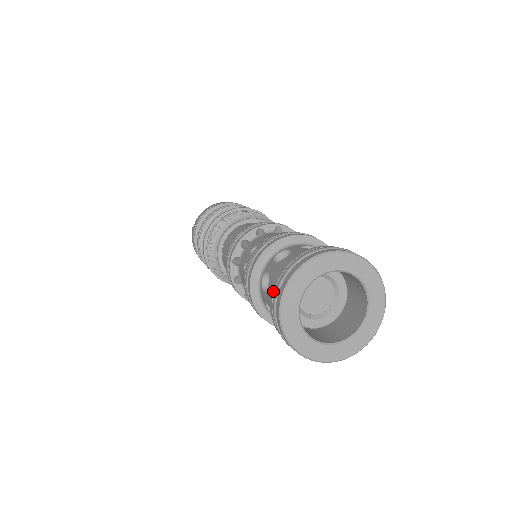
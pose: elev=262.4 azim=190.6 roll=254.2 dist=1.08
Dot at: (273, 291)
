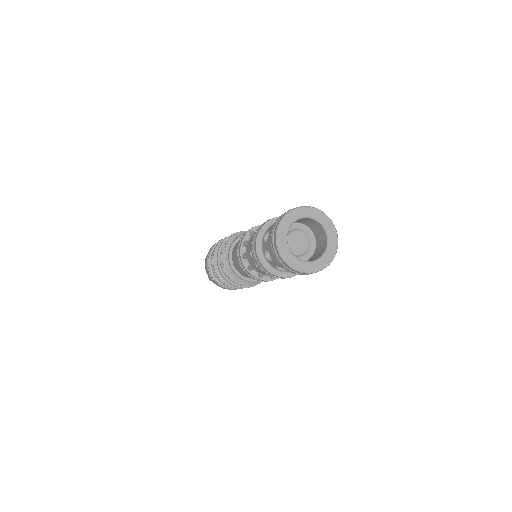
Dot at: (273, 227)
